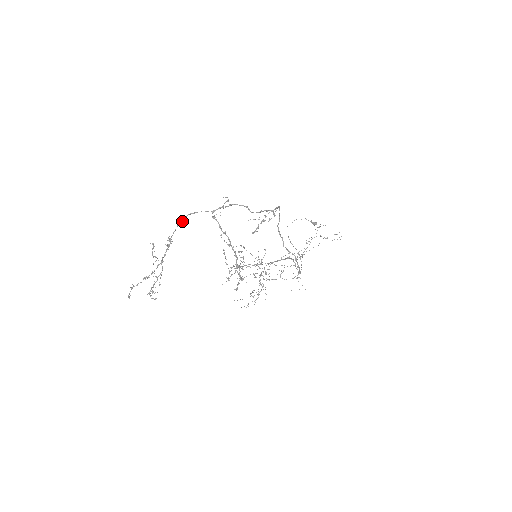
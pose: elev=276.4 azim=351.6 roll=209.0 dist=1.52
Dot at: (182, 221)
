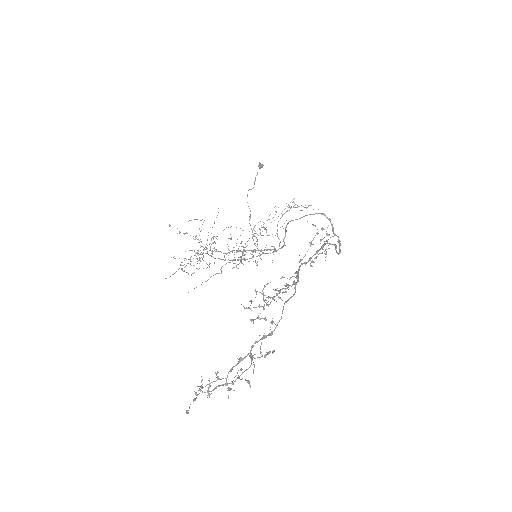
Dot at: occluded
